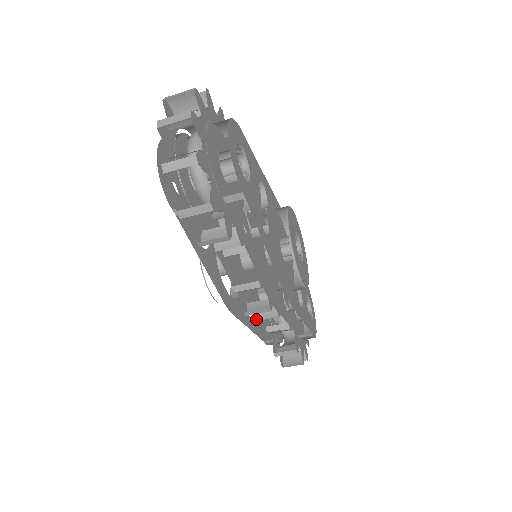
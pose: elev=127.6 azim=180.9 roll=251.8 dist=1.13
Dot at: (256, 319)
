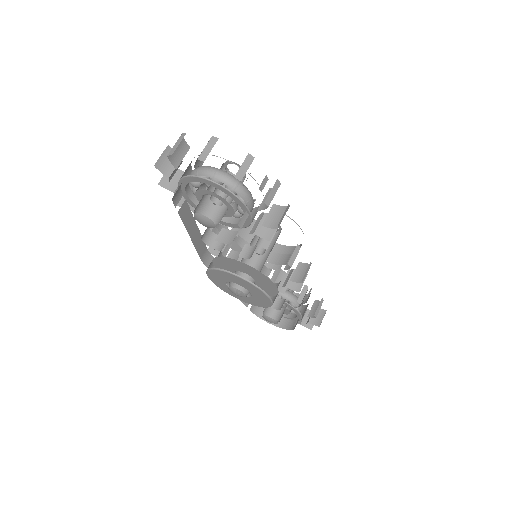
Dot at: occluded
